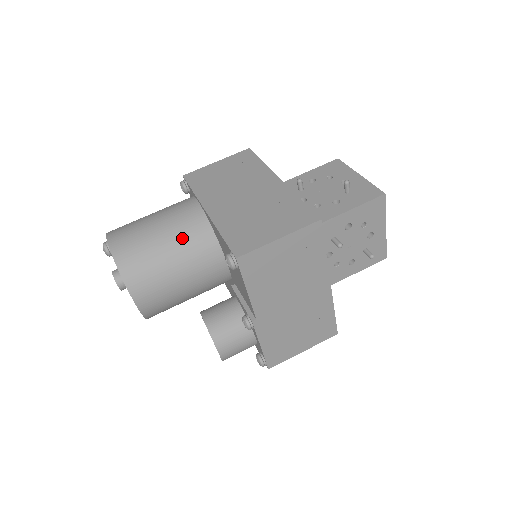
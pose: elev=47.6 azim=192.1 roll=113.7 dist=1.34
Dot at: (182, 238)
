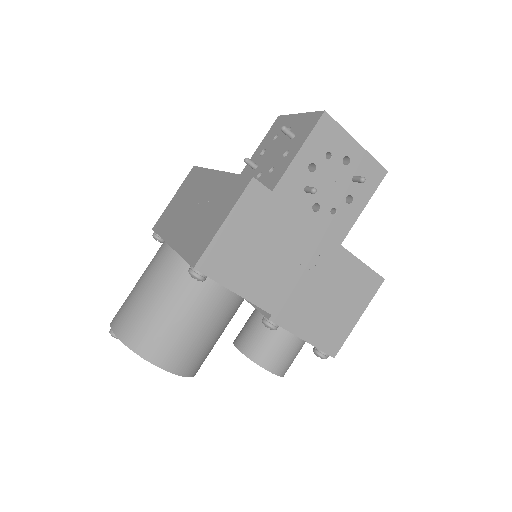
Dot at: (165, 283)
